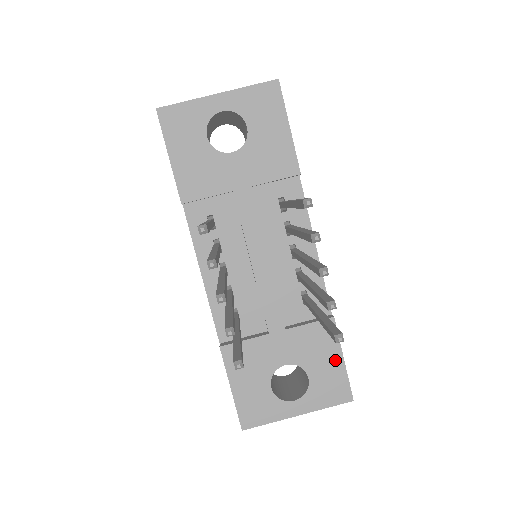
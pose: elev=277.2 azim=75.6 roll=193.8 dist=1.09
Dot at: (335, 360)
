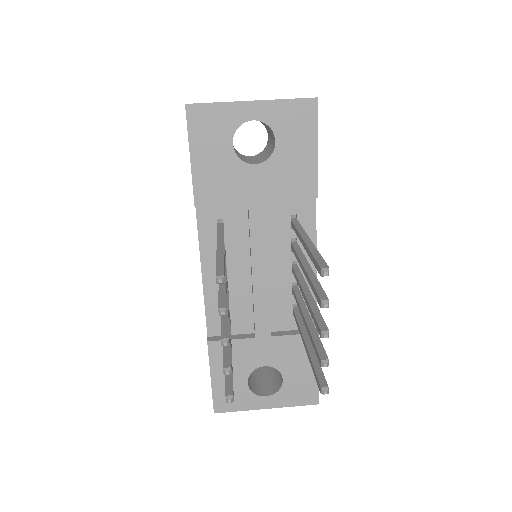
Dot at: (310, 369)
